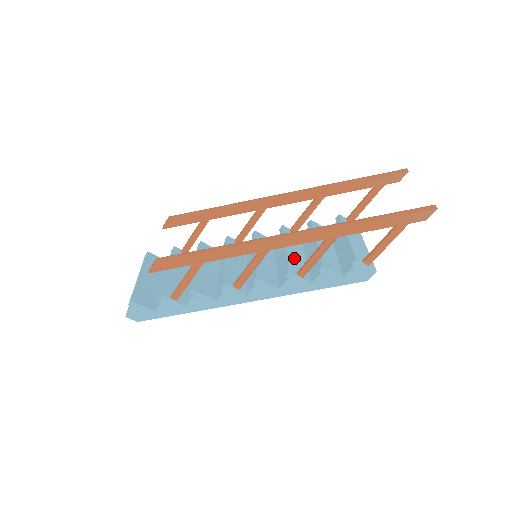
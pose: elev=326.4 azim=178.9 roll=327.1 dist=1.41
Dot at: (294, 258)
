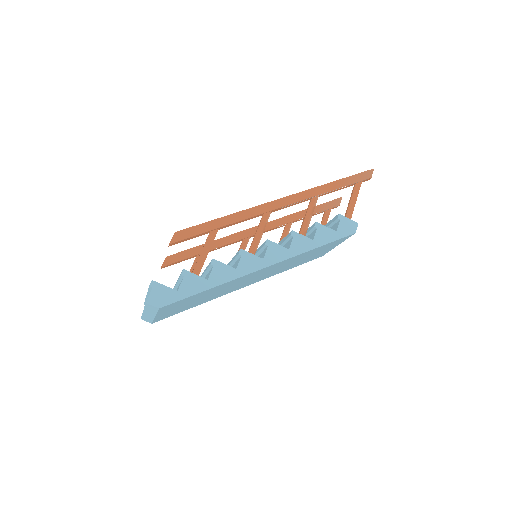
Dot at: occluded
